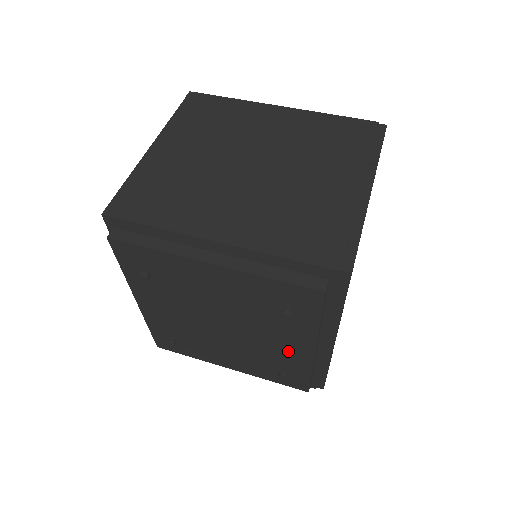
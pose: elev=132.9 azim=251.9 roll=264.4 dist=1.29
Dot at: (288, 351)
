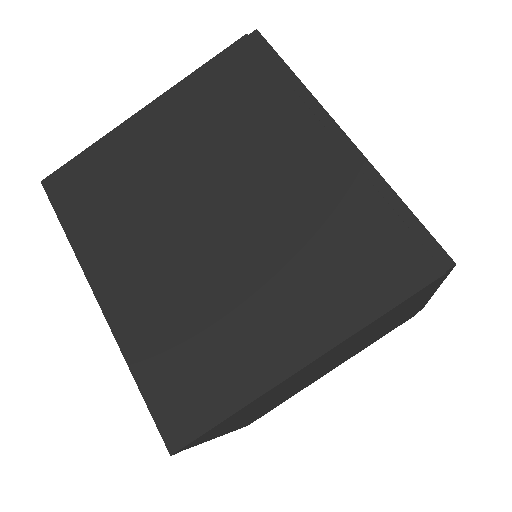
Dot at: occluded
